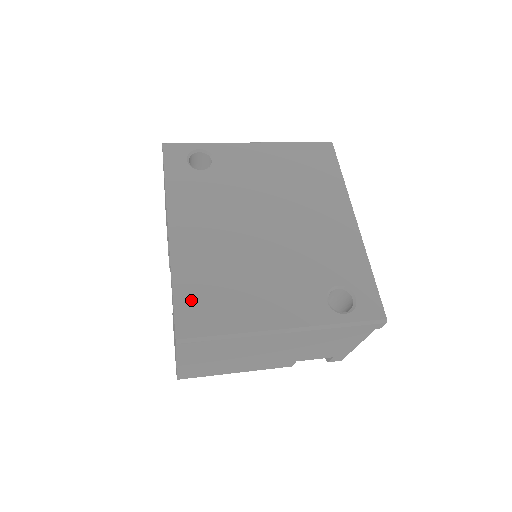
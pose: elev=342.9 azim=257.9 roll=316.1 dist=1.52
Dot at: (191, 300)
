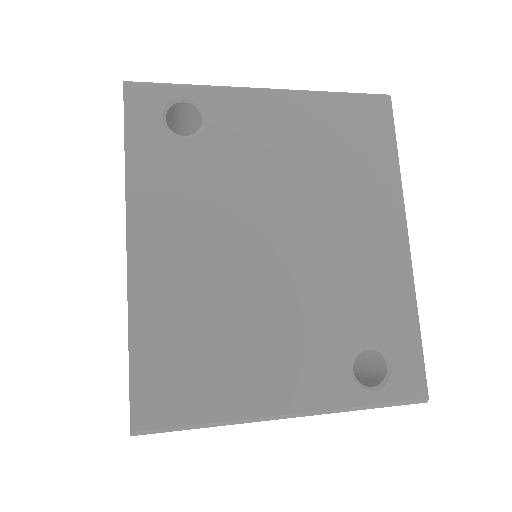
Dot at: (156, 368)
